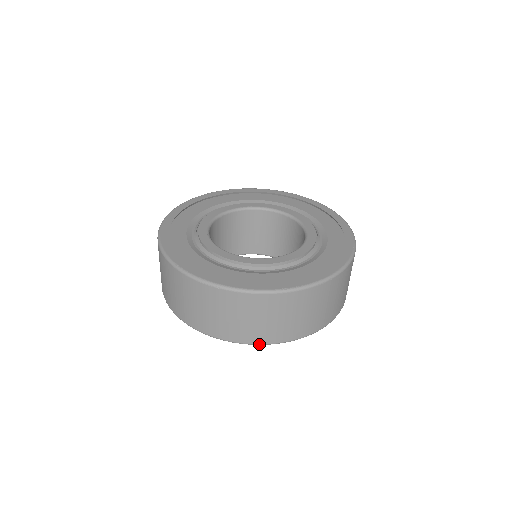
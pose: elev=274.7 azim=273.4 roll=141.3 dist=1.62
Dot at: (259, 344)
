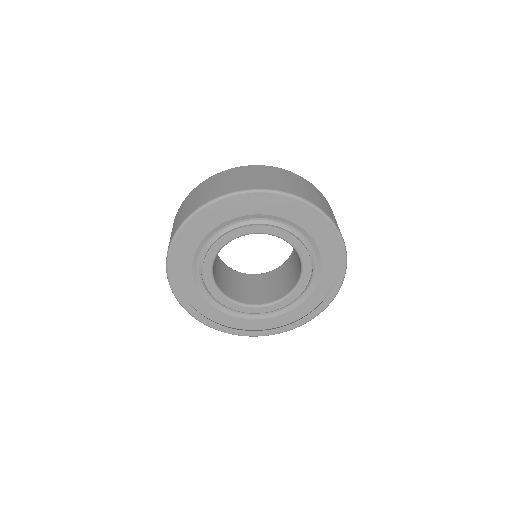
Dot at: occluded
